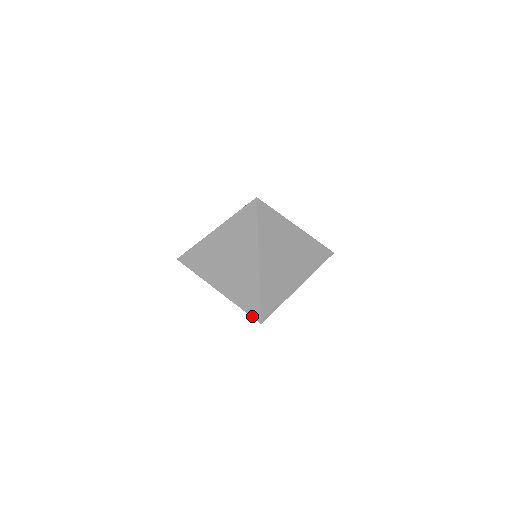
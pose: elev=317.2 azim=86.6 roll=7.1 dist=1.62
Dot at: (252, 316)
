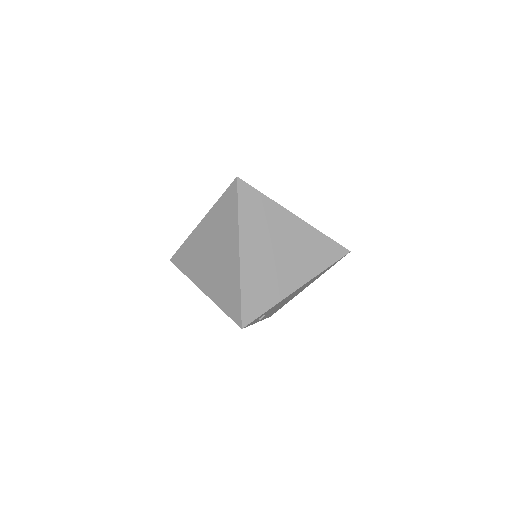
Dot at: (233, 320)
